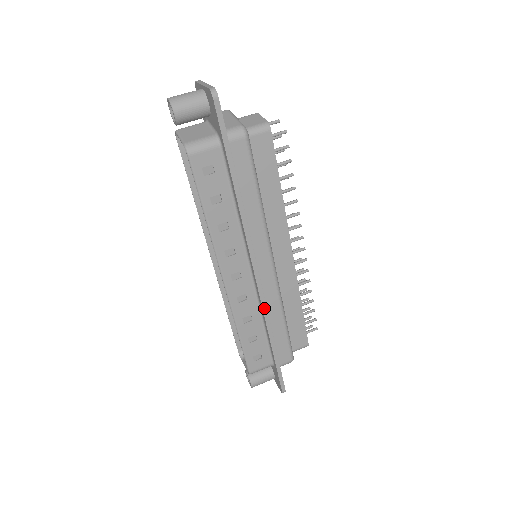
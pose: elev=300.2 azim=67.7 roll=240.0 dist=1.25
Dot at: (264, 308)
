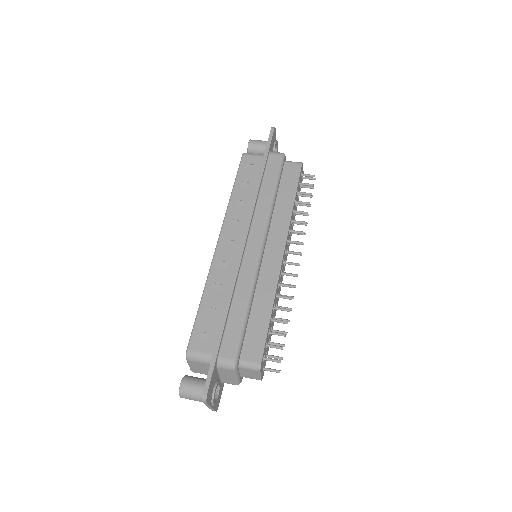
Dot at: (235, 275)
